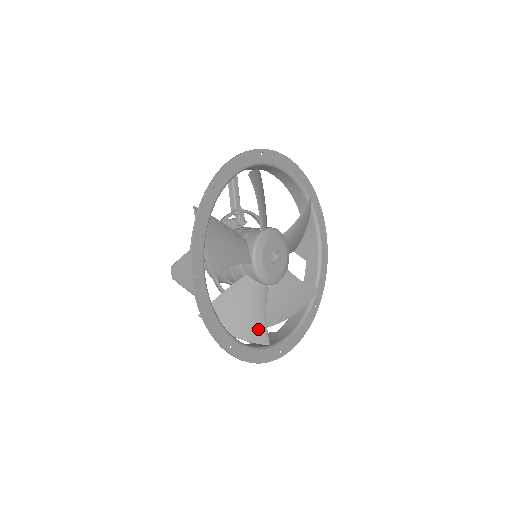
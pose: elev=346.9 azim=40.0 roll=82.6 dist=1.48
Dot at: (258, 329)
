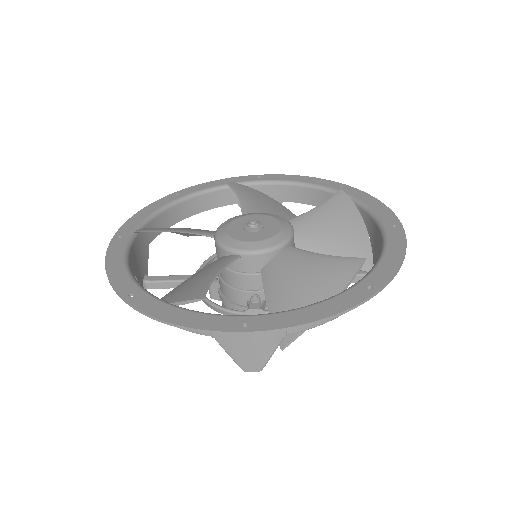
Dot at: (196, 287)
